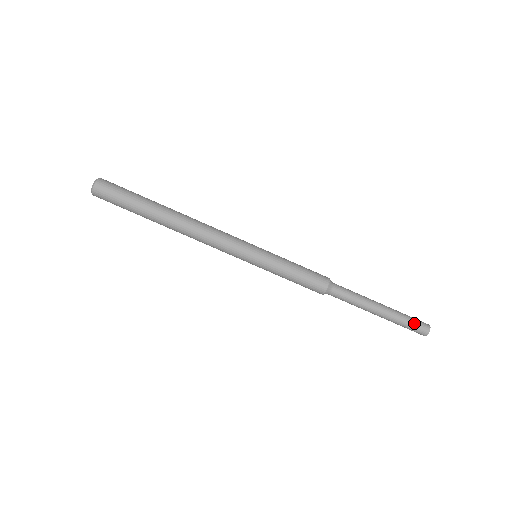
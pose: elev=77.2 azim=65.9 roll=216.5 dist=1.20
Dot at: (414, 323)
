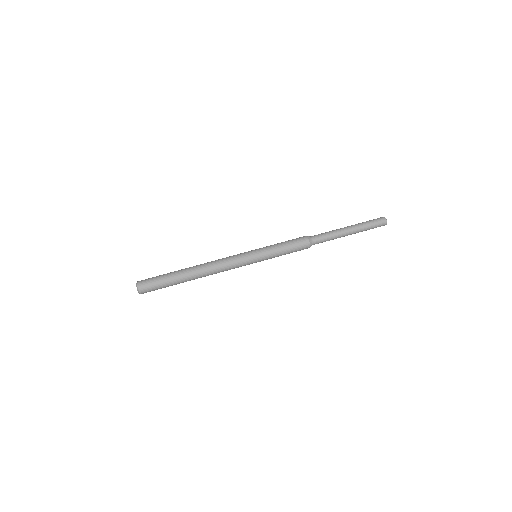
Dot at: (373, 220)
